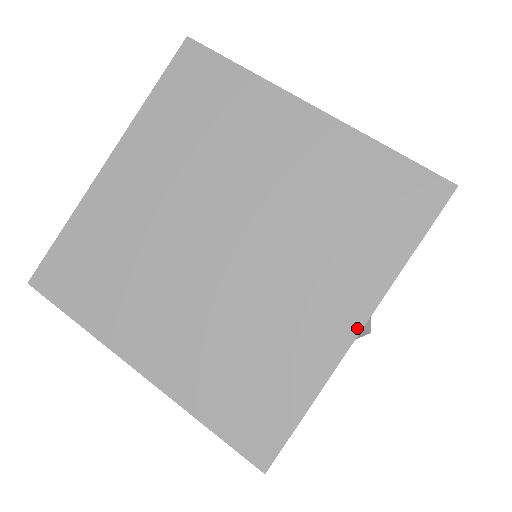
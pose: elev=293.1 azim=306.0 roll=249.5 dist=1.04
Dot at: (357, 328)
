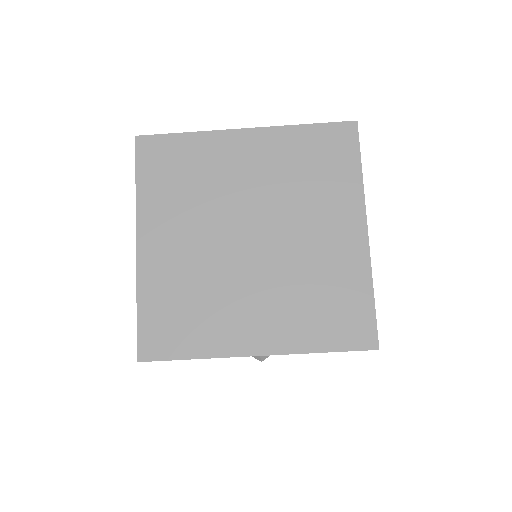
Dot at: (257, 353)
